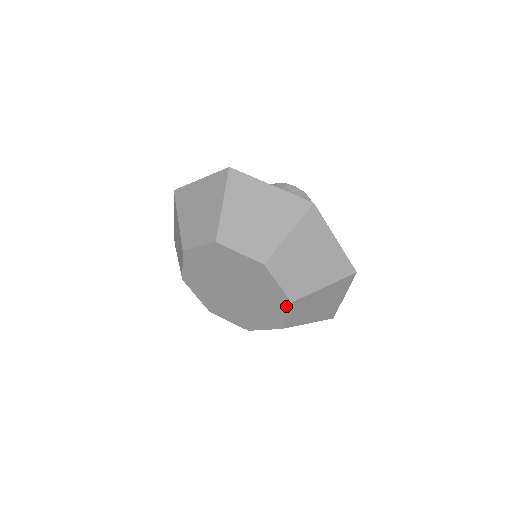
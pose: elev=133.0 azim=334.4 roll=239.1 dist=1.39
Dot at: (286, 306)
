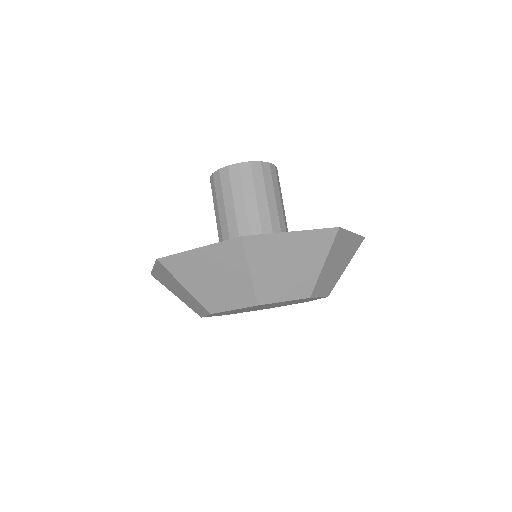
Dot at: occluded
